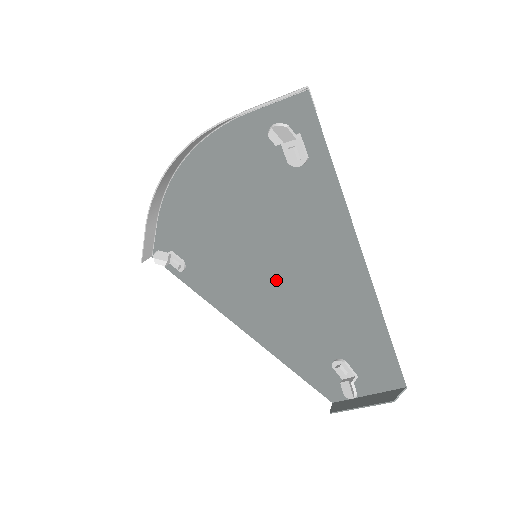
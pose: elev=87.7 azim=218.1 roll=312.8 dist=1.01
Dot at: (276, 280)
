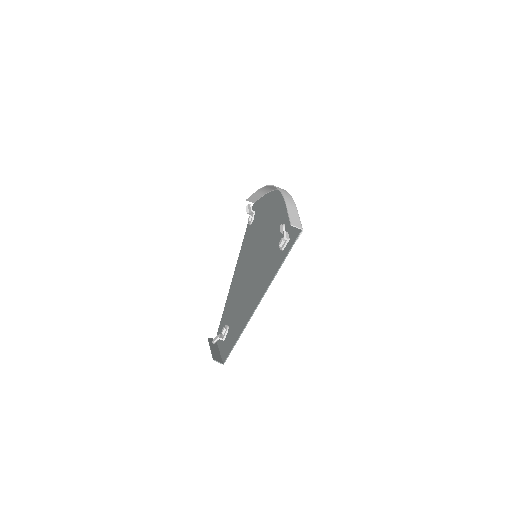
Dot at: (250, 273)
